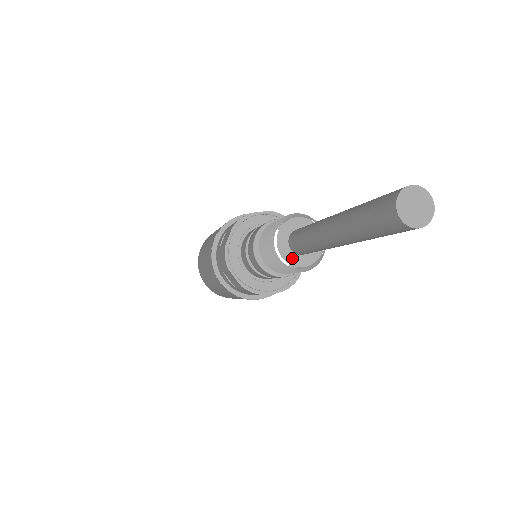
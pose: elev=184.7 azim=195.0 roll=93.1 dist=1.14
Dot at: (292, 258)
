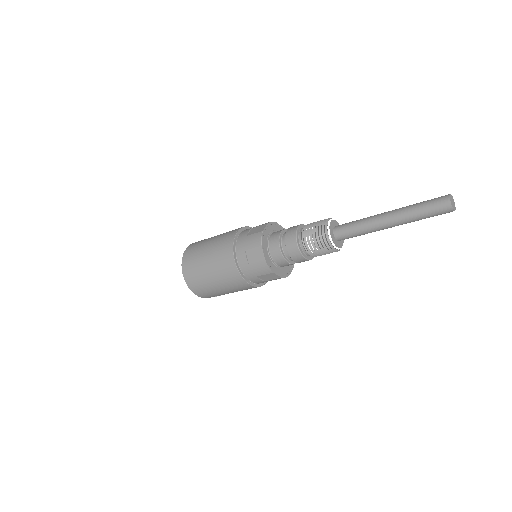
Dot at: (333, 239)
